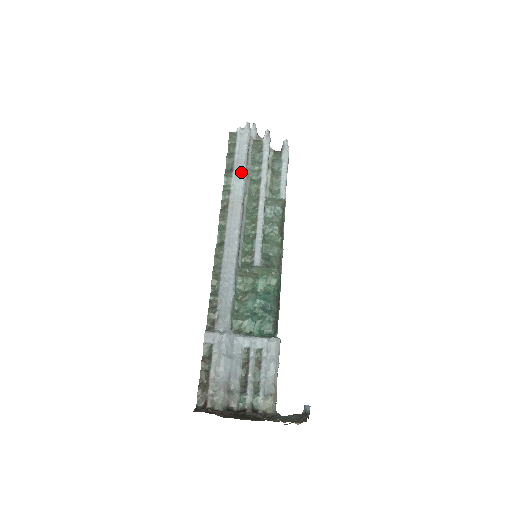
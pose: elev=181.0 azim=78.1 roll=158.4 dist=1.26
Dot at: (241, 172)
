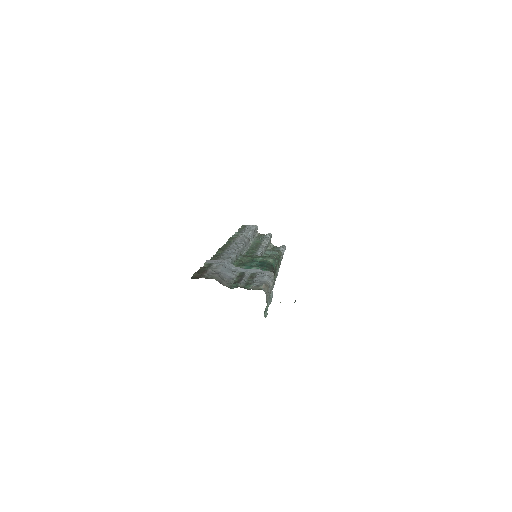
Dot at: (249, 232)
